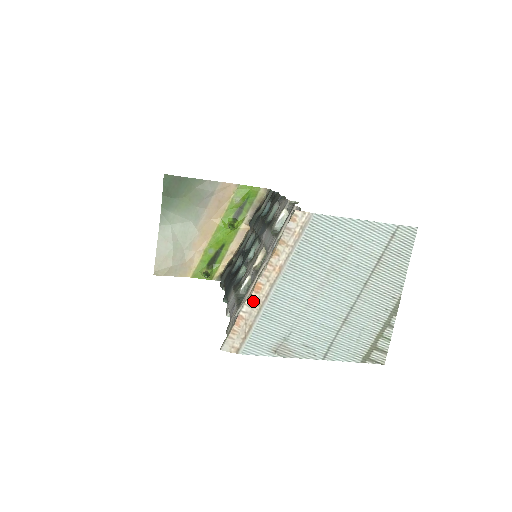
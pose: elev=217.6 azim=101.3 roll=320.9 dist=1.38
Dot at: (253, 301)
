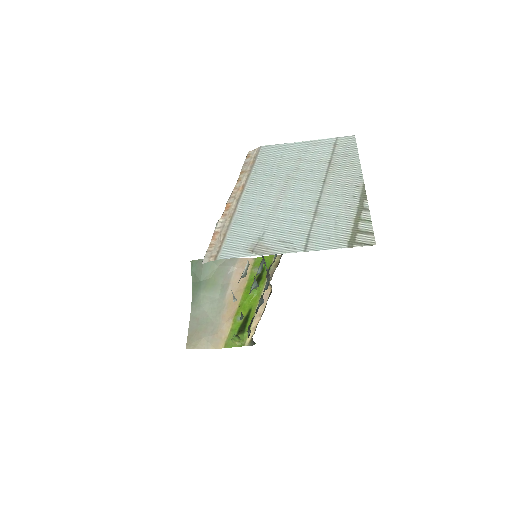
Dot at: (225, 217)
